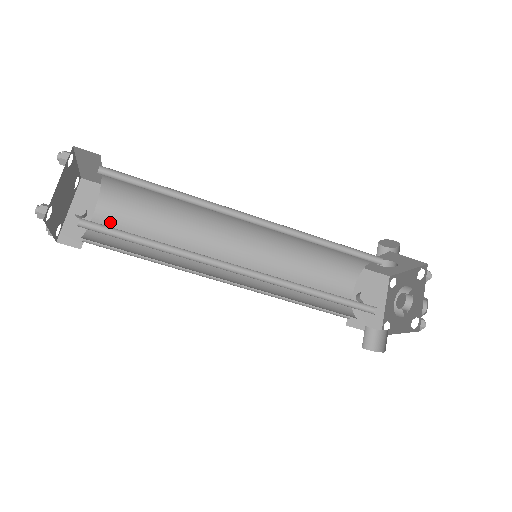
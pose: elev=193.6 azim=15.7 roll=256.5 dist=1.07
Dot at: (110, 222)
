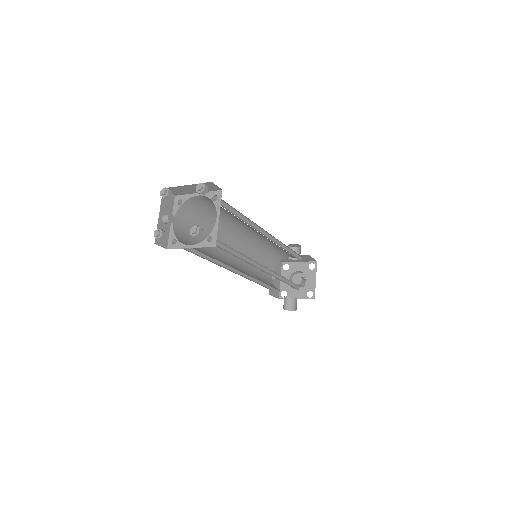
Dot at: (182, 227)
